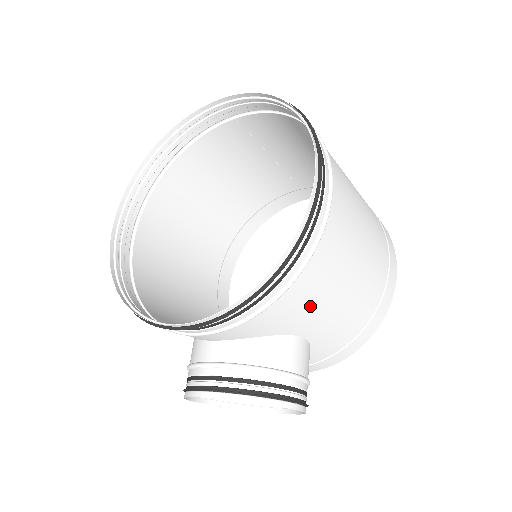
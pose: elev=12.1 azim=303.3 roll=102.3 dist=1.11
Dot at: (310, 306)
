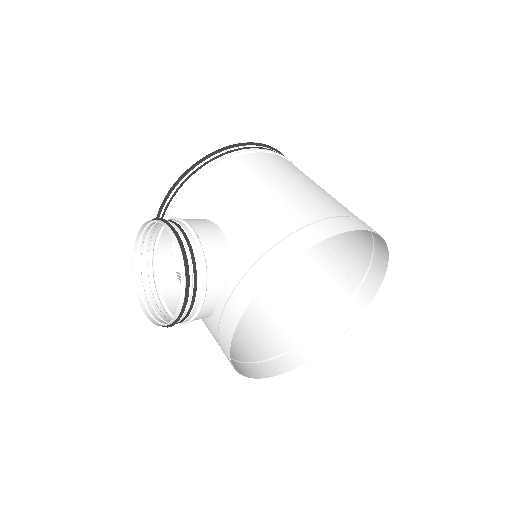
Dot at: (222, 192)
